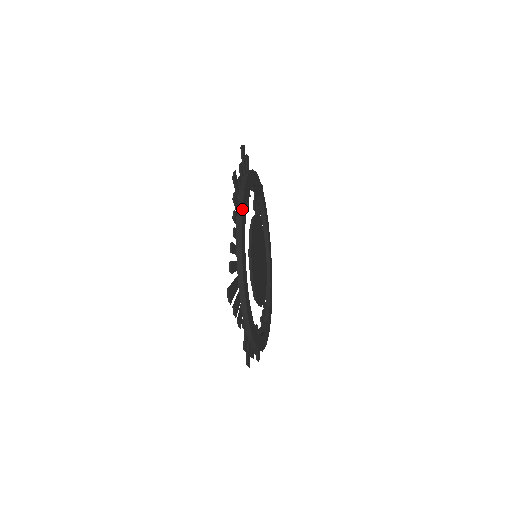
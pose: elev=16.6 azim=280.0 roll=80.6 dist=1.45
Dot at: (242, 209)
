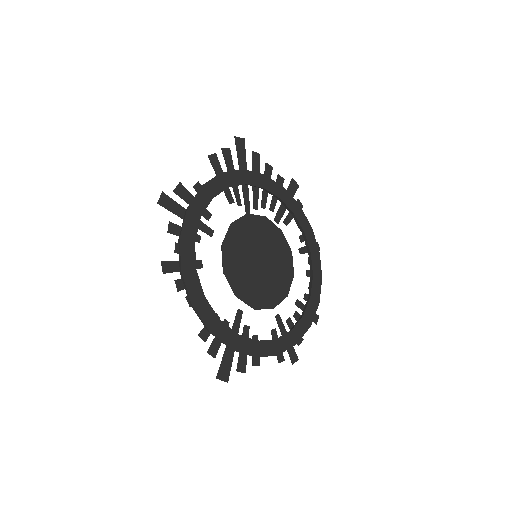
Dot at: (189, 297)
